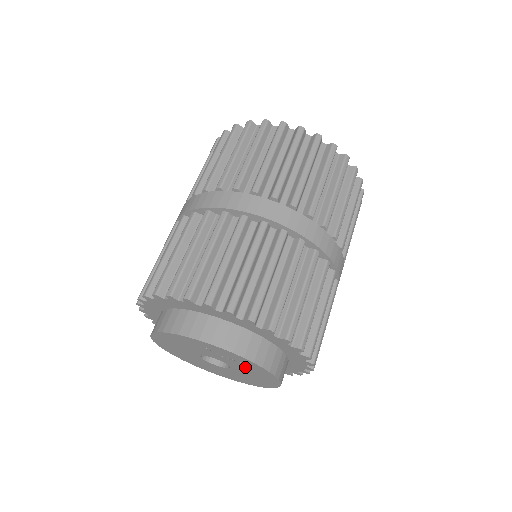
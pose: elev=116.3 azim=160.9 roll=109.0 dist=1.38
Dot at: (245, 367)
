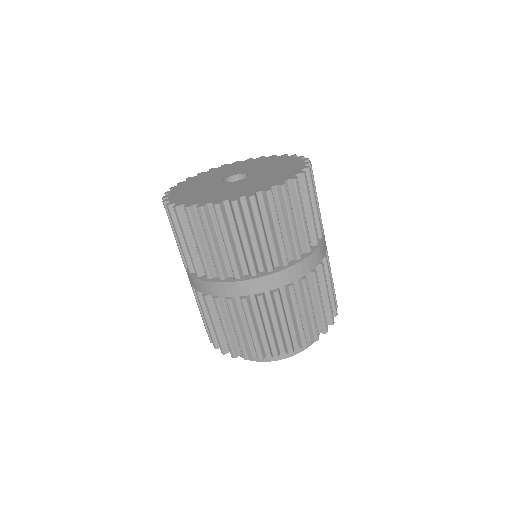
Dot at: occluded
